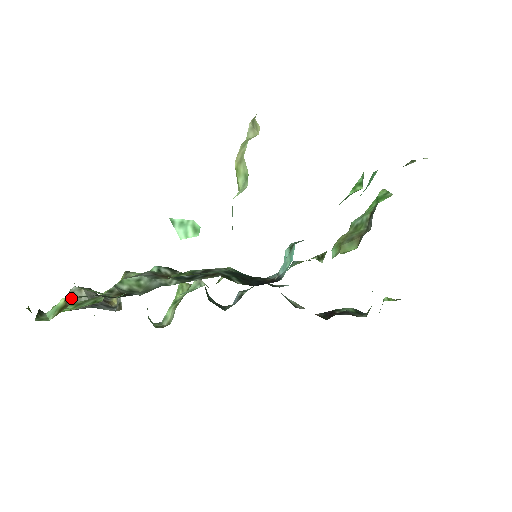
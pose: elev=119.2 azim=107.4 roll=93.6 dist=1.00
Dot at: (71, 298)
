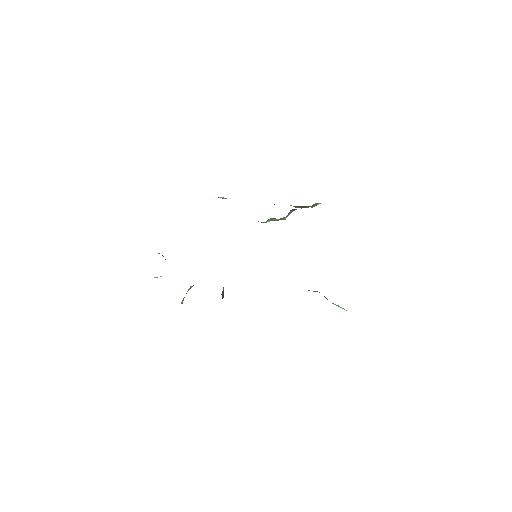
Dot at: occluded
